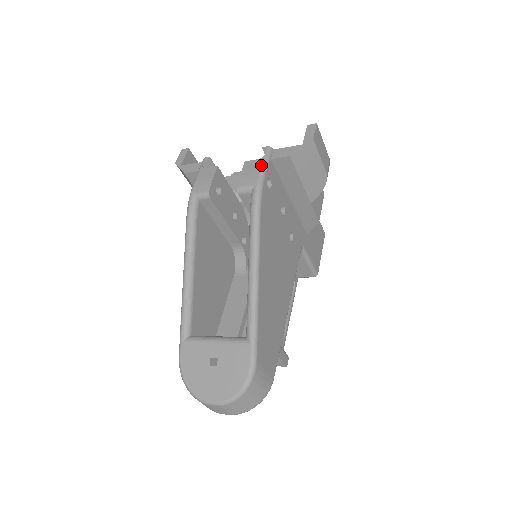
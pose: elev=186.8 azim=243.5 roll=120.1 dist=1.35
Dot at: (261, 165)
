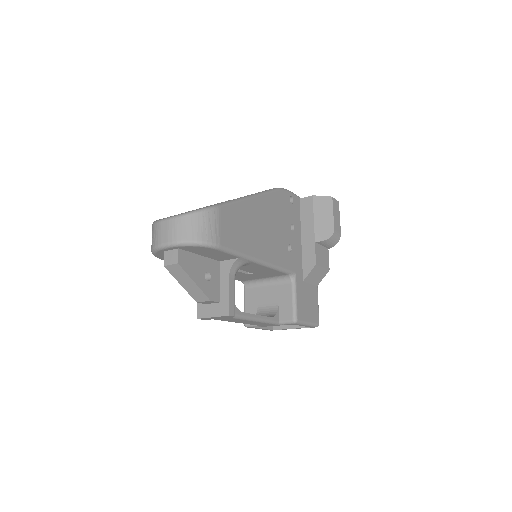
Dot at: occluded
